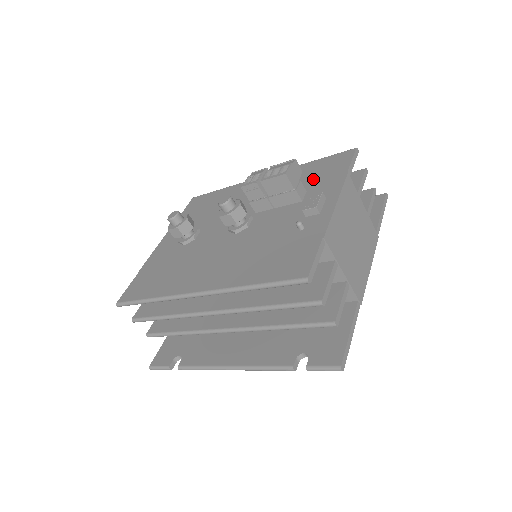
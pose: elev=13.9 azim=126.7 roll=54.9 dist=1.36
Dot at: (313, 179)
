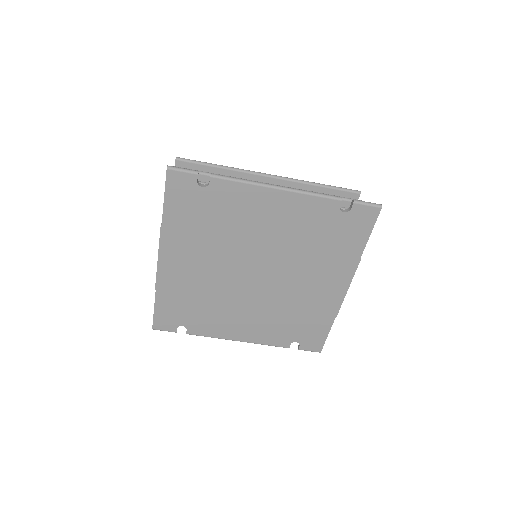
Dot at: occluded
